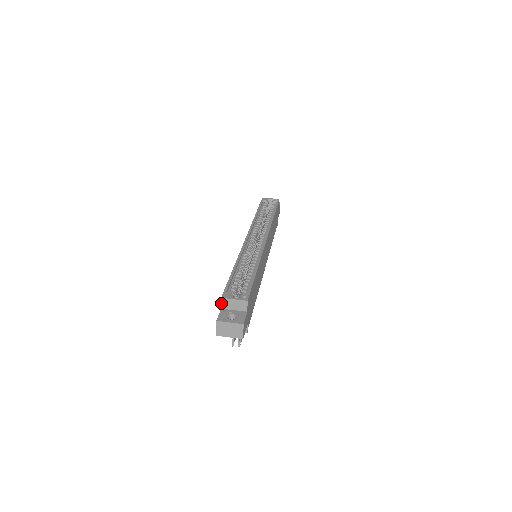
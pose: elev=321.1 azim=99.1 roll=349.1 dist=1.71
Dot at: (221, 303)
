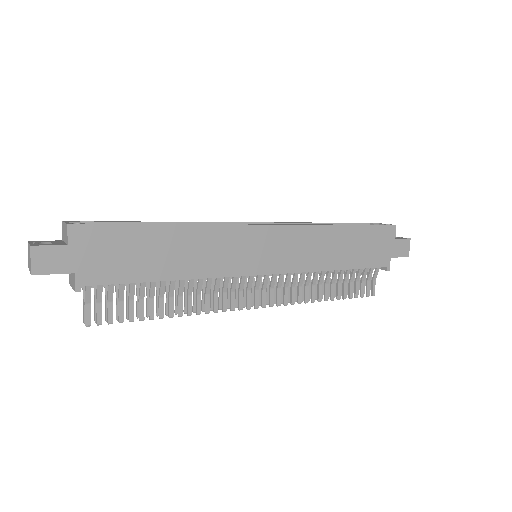
Dot at: (62, 230)
